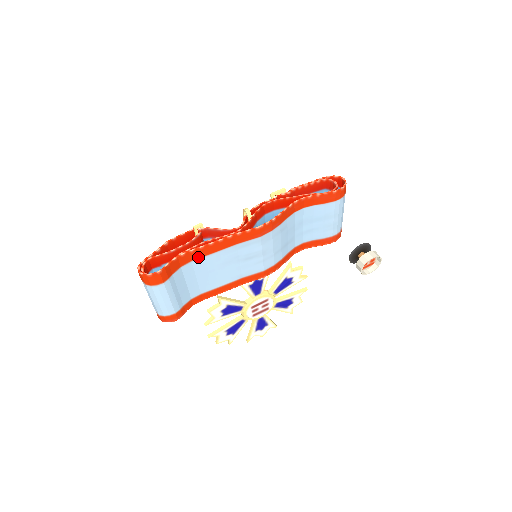
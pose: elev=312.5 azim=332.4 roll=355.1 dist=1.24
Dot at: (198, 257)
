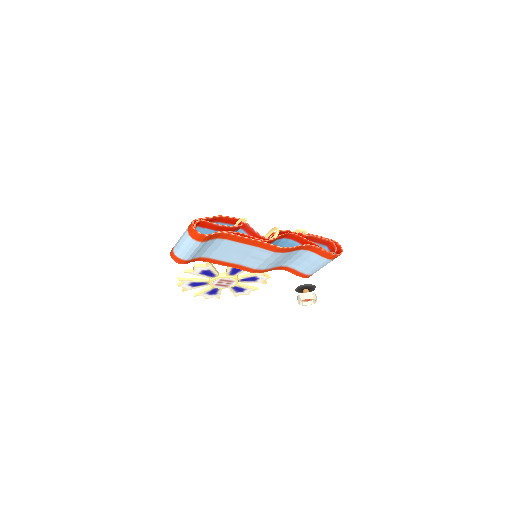
Dot at: (231, 239)
